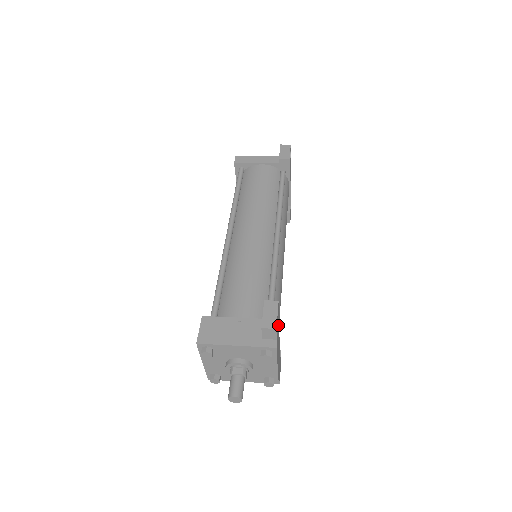
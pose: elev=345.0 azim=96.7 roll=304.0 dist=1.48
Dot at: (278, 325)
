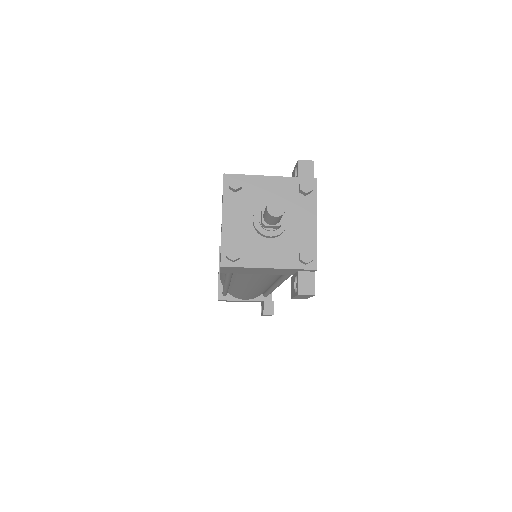
Dot at: occluded
